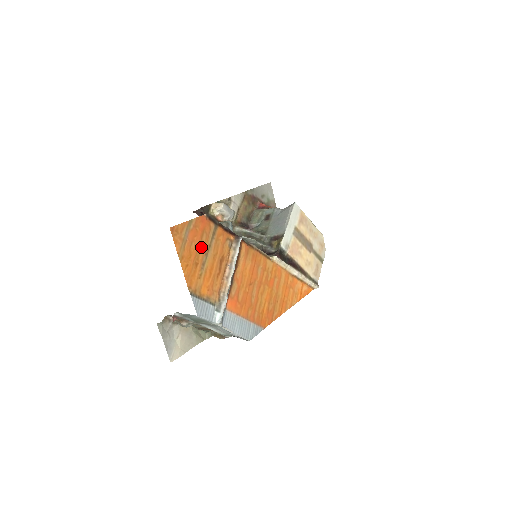
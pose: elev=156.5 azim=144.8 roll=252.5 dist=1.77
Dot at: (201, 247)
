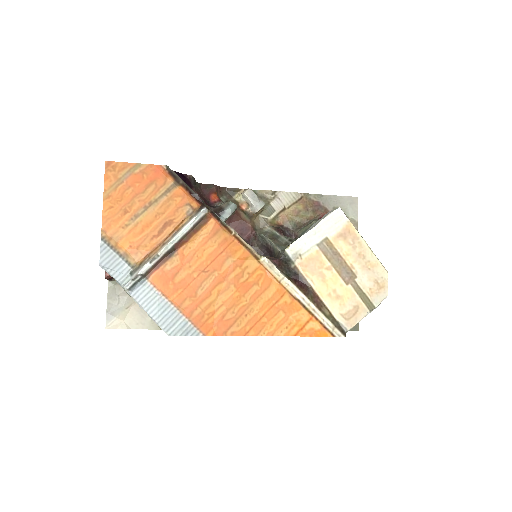
Dot at: (142, 197)
